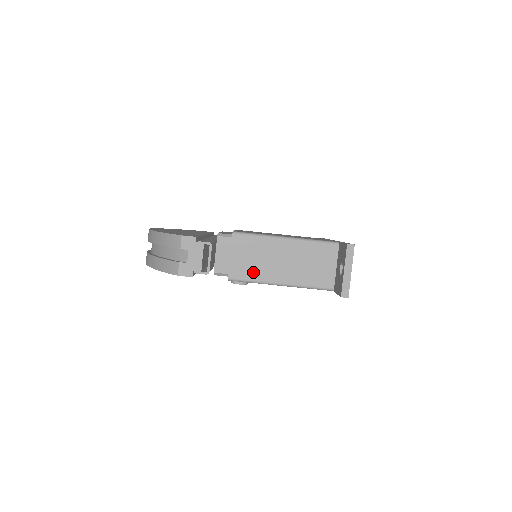
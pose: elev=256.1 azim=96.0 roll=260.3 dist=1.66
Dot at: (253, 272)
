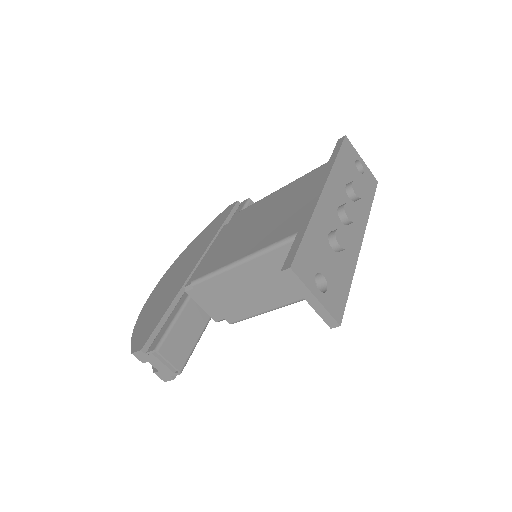
Dot at: (243, 309)
